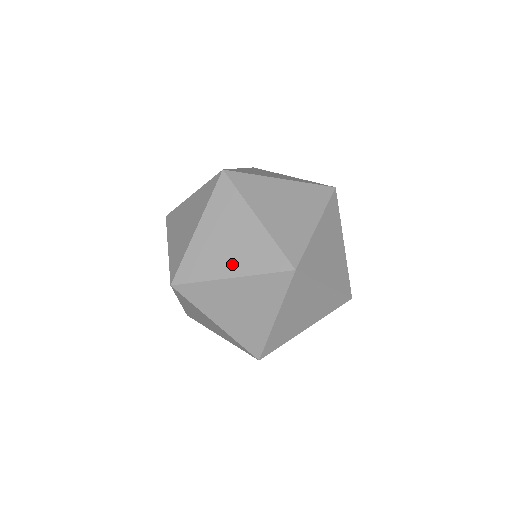
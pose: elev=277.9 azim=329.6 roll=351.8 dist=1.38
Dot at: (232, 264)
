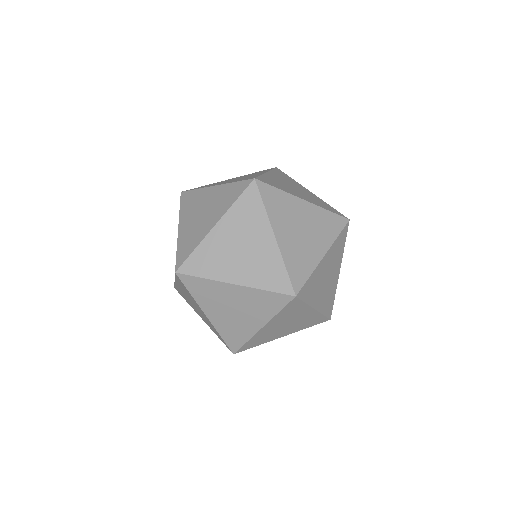
Dot at: (200, 316)
